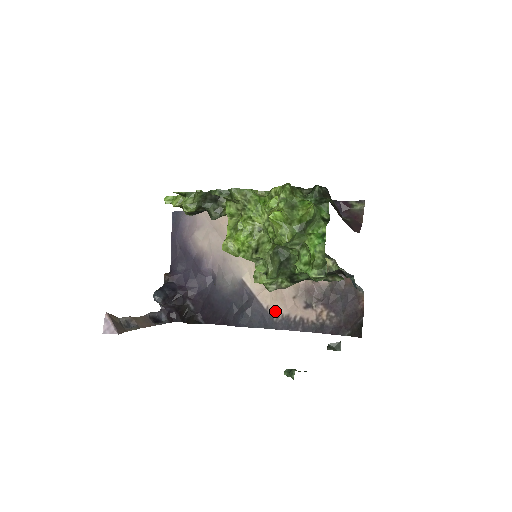
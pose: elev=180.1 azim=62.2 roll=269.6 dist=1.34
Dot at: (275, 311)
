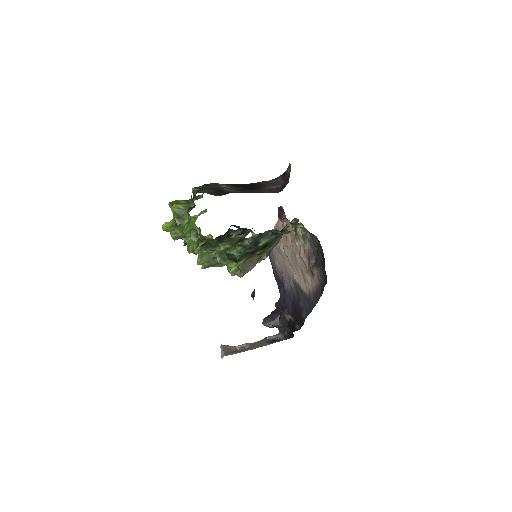
Dot at: (309, 292)
